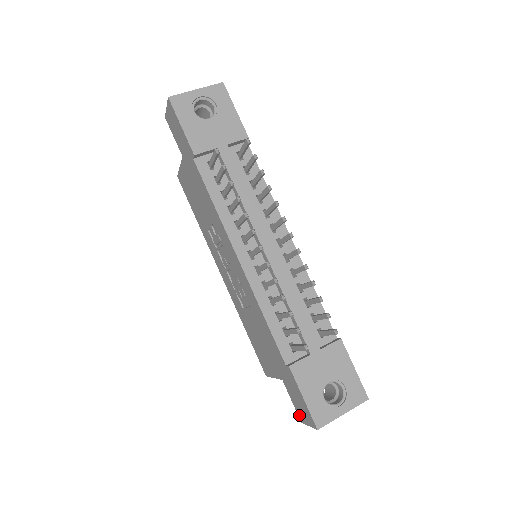
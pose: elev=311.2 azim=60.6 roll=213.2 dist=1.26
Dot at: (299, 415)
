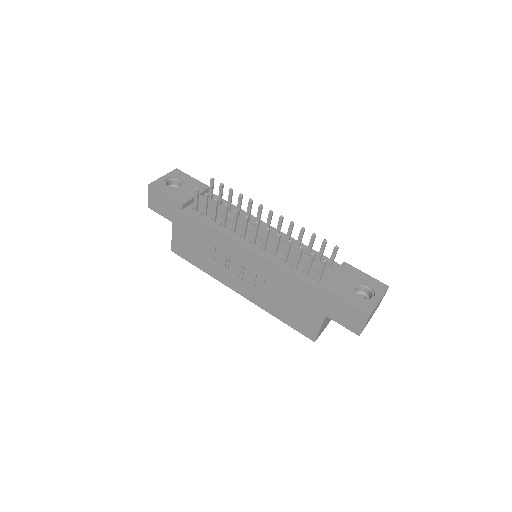
Dot at: (353, 330)
